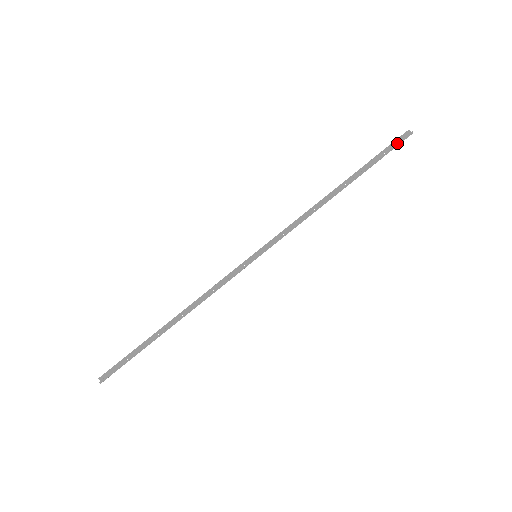
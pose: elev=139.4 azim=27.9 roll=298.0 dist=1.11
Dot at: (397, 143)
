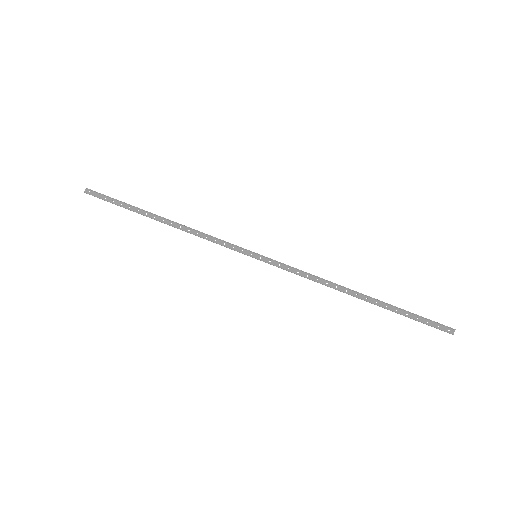
Dot at: (434, 326)
